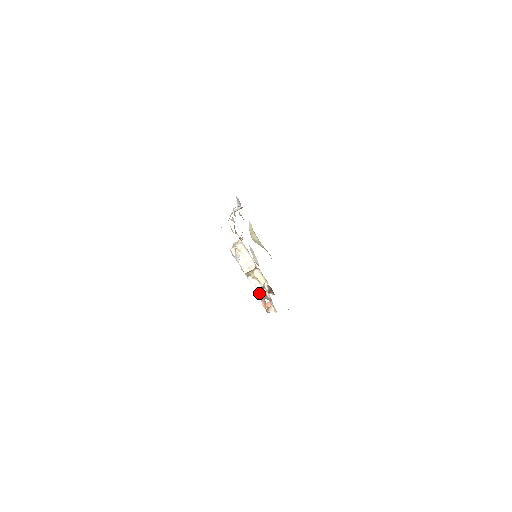
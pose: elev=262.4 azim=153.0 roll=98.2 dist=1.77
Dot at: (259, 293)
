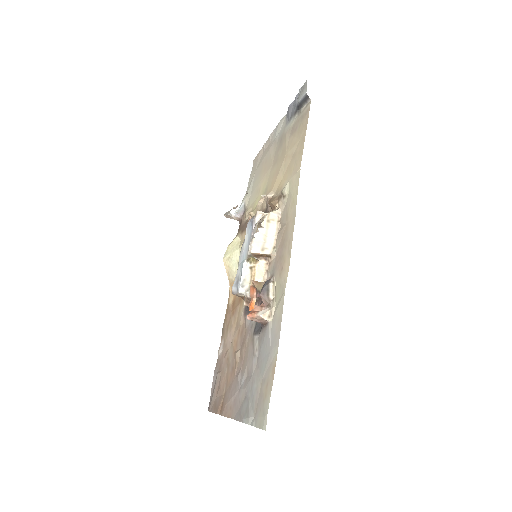
Dot at: (254, 286)
